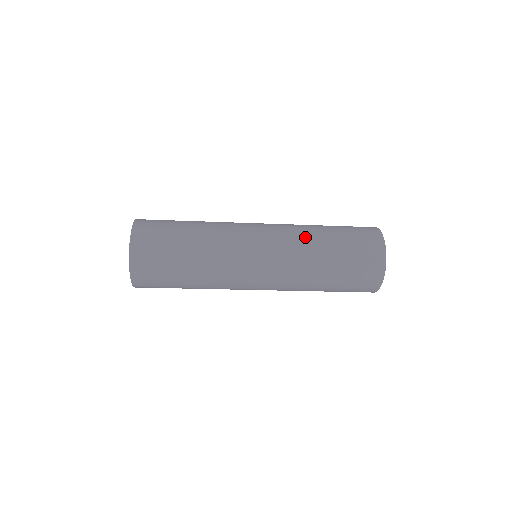
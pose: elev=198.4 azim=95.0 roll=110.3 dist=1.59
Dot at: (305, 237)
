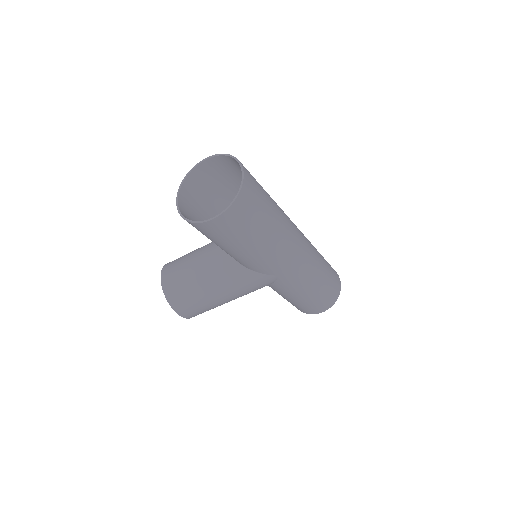
Dot at: occluded
